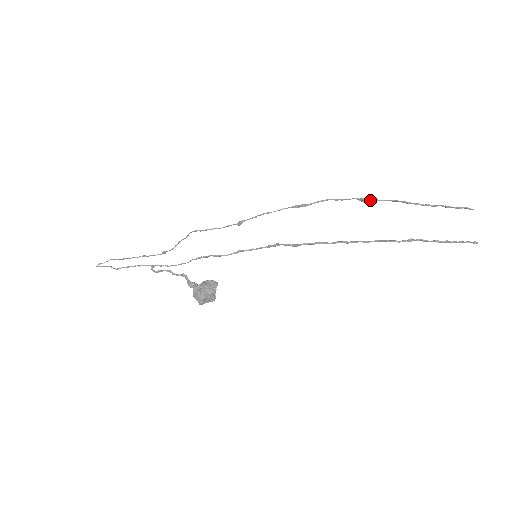
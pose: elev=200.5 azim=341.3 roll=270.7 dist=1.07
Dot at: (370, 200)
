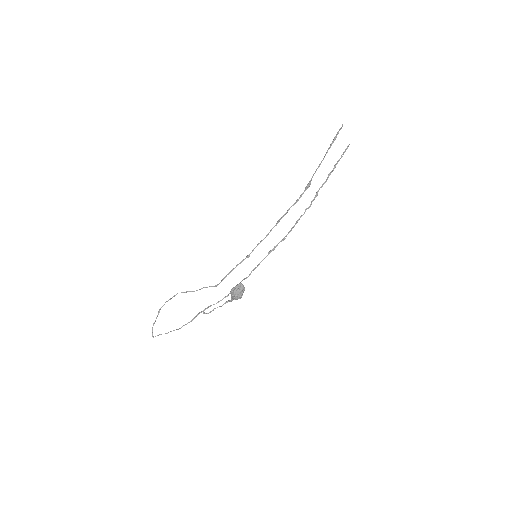
Dot at: (310, 184)
